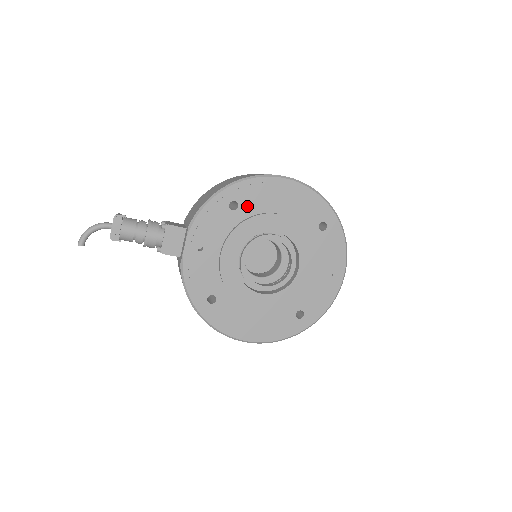
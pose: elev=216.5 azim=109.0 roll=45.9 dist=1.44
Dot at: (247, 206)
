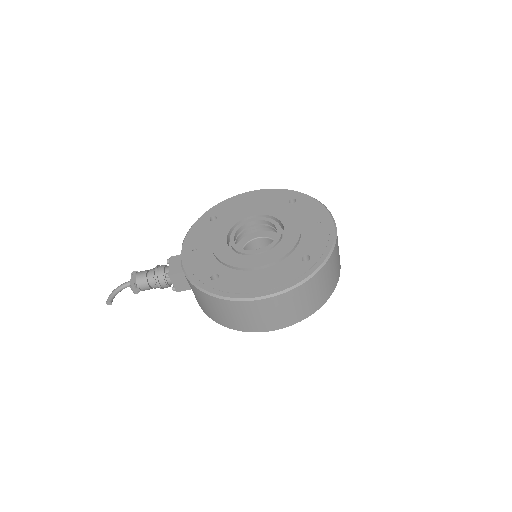
Dot at: (224, 215)
